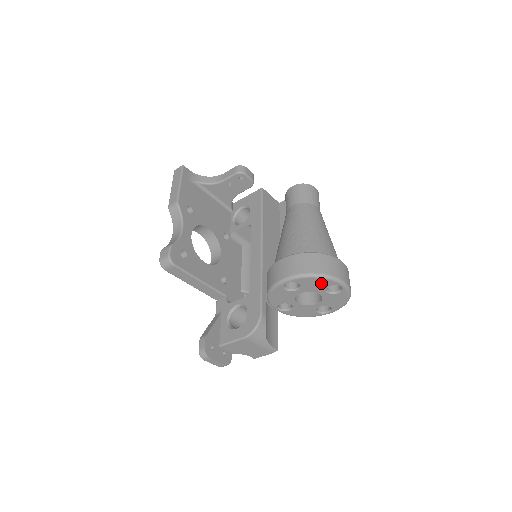
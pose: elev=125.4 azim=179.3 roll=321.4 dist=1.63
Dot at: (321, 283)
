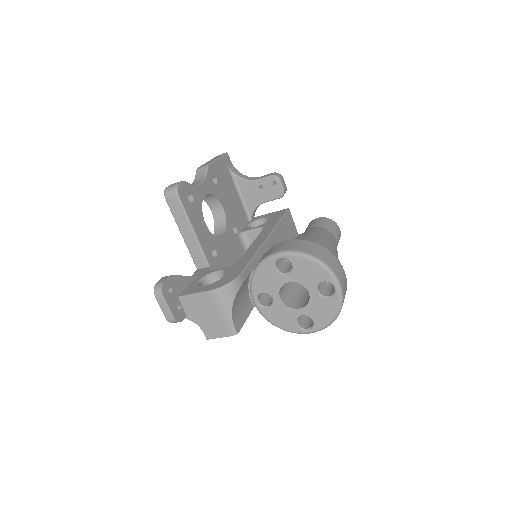
Dot at: (315, 273)
